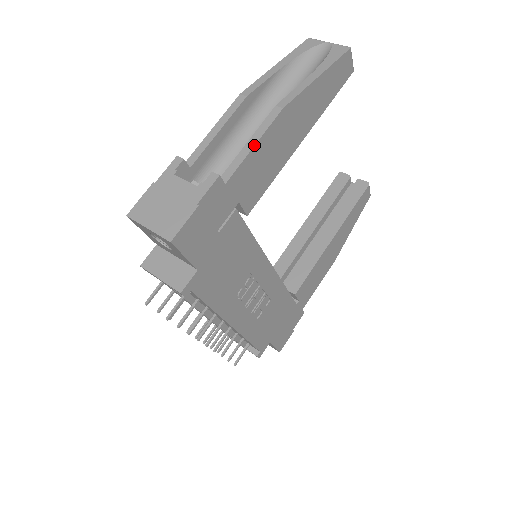
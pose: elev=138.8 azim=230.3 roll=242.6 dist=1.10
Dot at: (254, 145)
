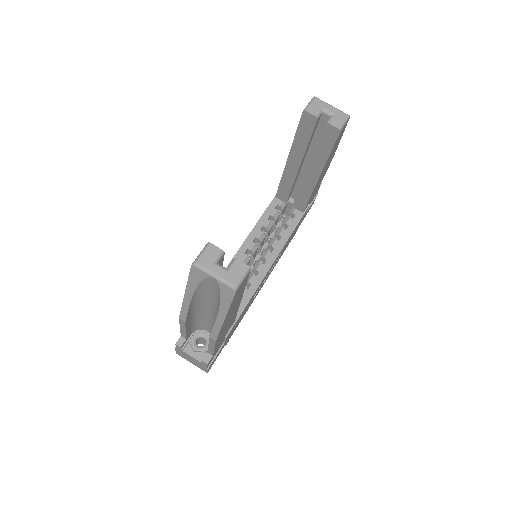
Dot at: (214, 349)
